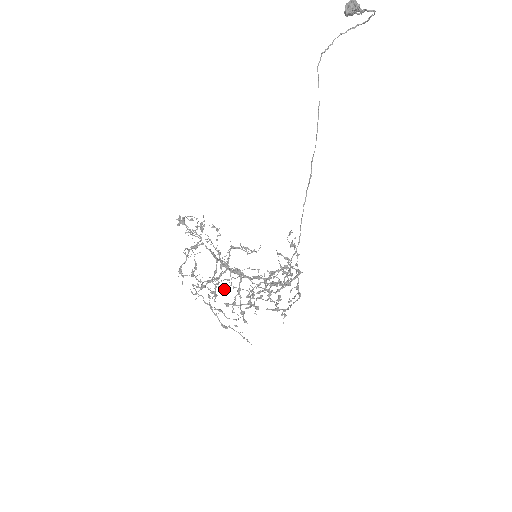
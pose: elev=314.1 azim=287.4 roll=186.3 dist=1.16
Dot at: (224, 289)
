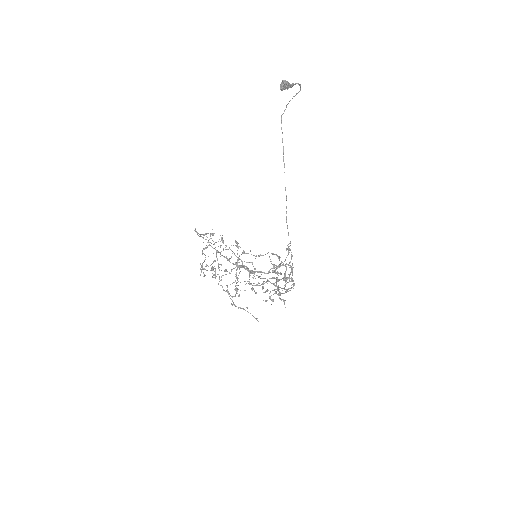
Dot at: occluded
